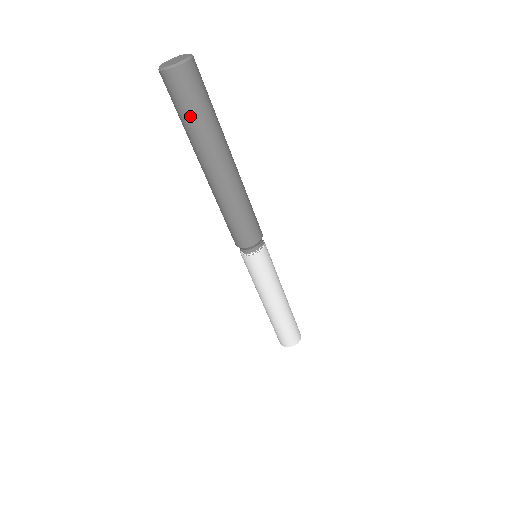
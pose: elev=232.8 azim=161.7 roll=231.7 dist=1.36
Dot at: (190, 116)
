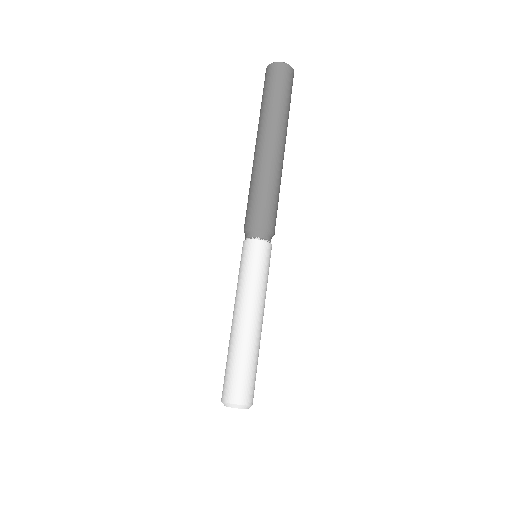
Dot at: (277, 95)
